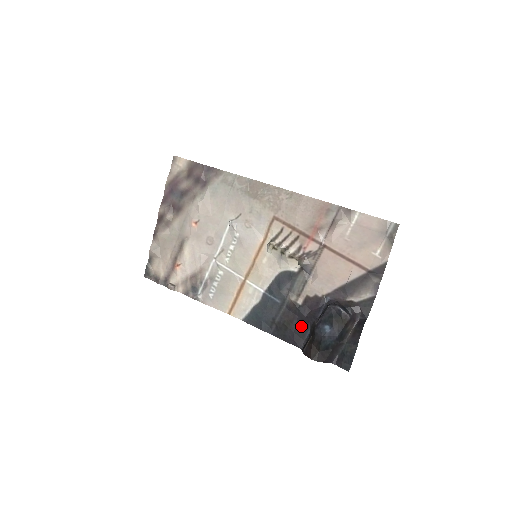
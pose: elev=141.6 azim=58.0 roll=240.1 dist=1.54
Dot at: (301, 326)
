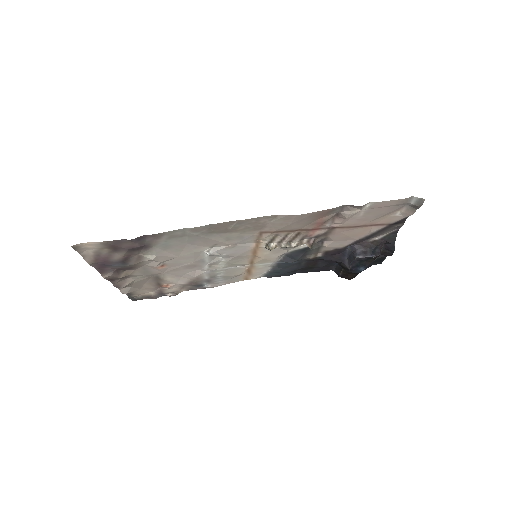
Dot at: (327, 264)
